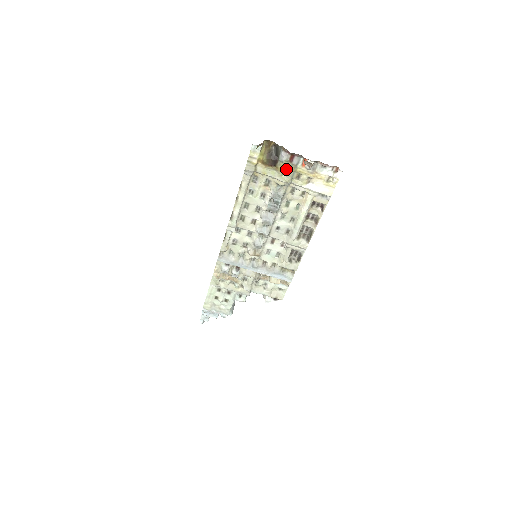
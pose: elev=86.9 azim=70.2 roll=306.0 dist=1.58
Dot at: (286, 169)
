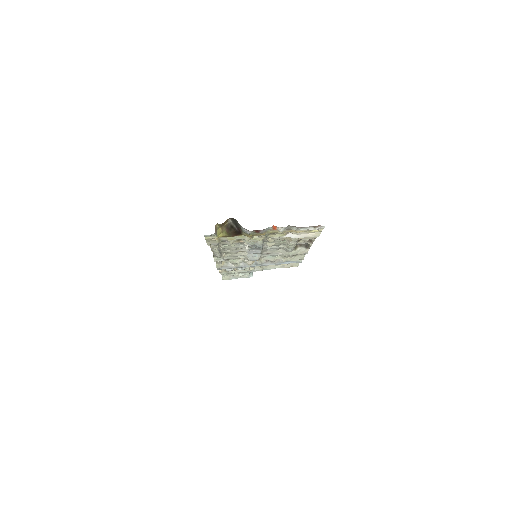
Dot at: (255, 235)
